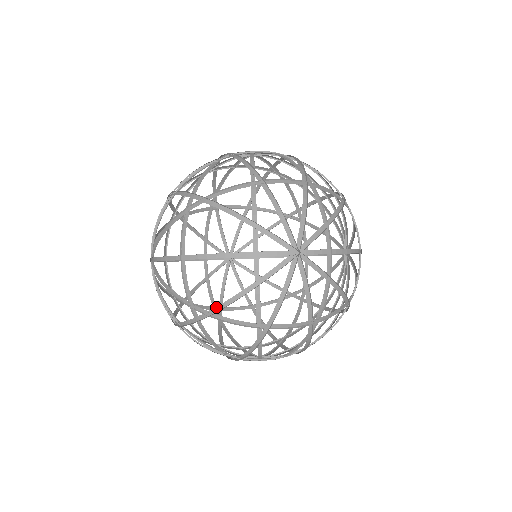
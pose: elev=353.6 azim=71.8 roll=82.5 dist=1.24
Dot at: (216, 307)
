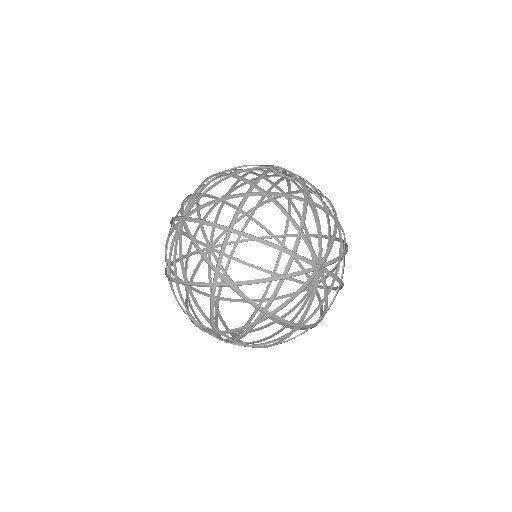
Dot at: (241, 281)
